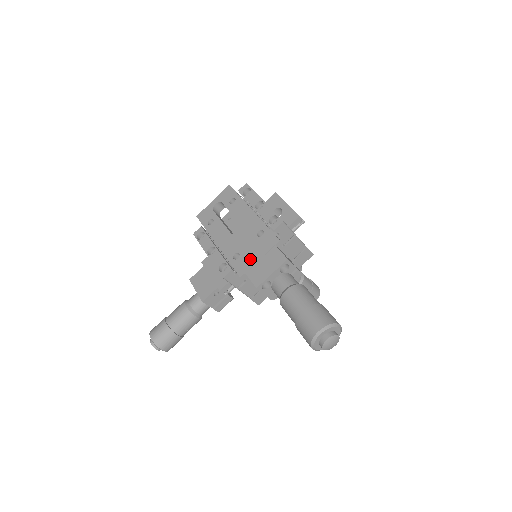
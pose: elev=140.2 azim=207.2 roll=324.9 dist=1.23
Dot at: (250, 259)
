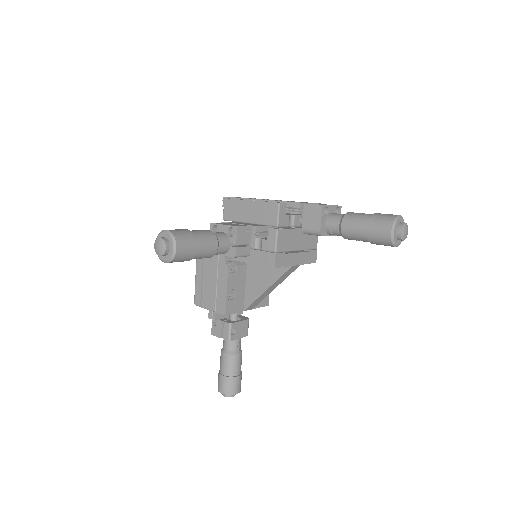
Dot at: occluded
